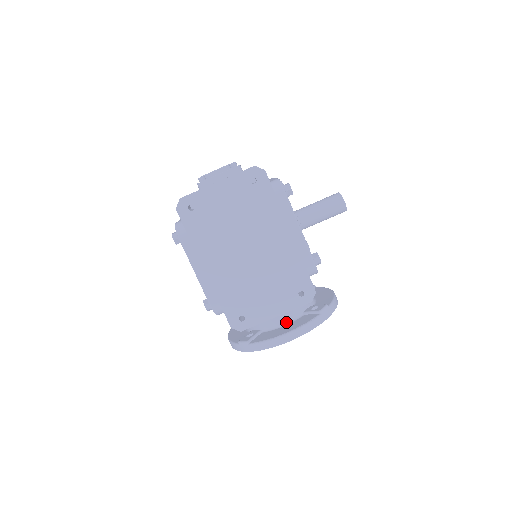
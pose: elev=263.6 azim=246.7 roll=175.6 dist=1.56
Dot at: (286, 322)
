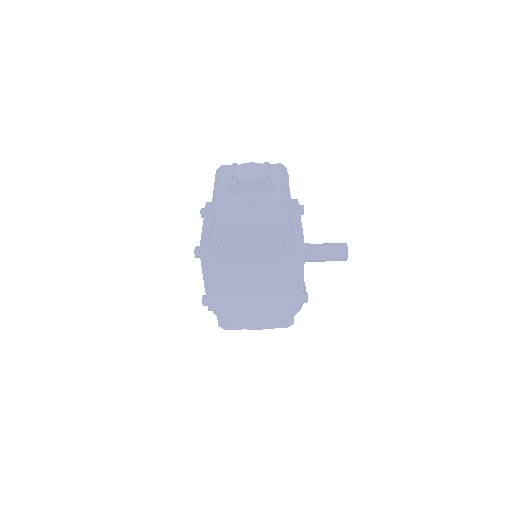
Dot at: occluded
